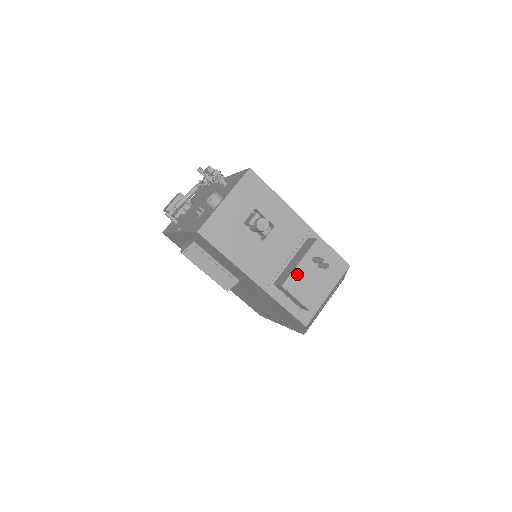
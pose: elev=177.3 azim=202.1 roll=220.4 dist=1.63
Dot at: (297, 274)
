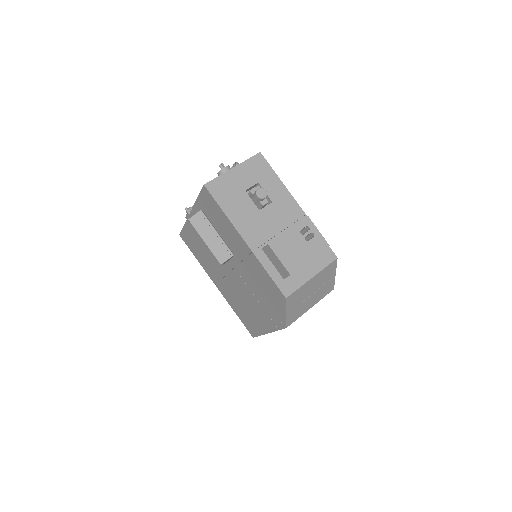
Dot at: (284, 239)
